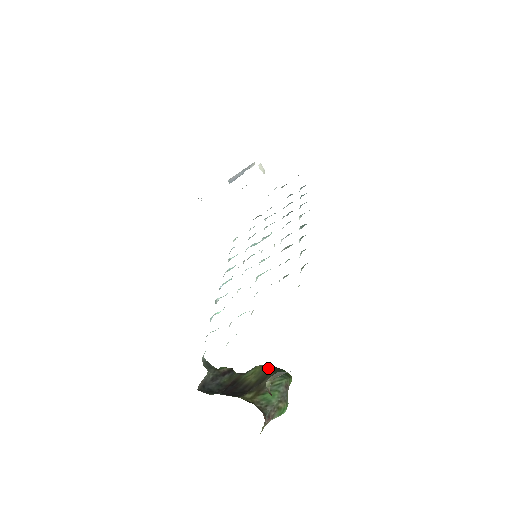
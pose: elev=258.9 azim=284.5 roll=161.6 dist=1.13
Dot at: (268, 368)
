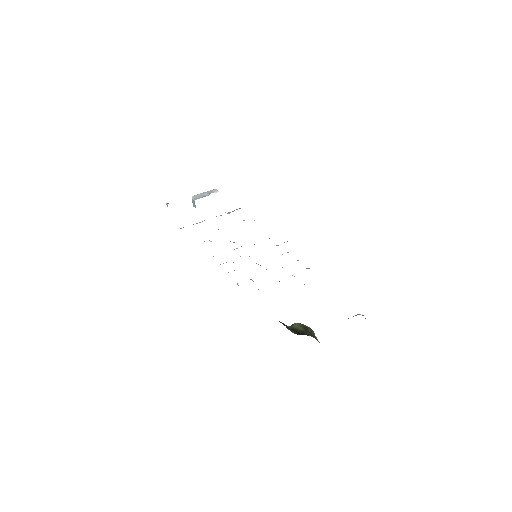
Dot at: (303, 324)
